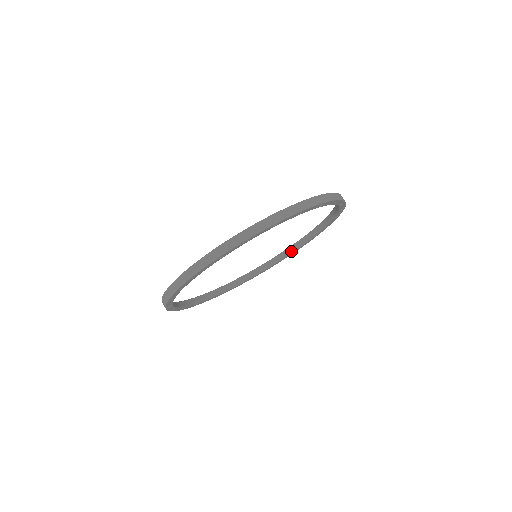
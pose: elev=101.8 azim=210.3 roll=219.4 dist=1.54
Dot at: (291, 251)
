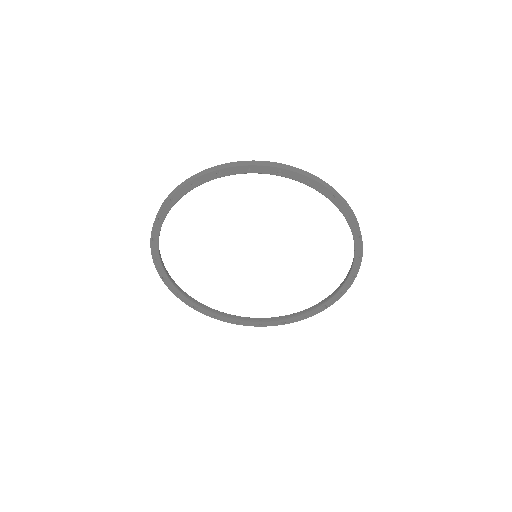
Dot at: (253, 320)
